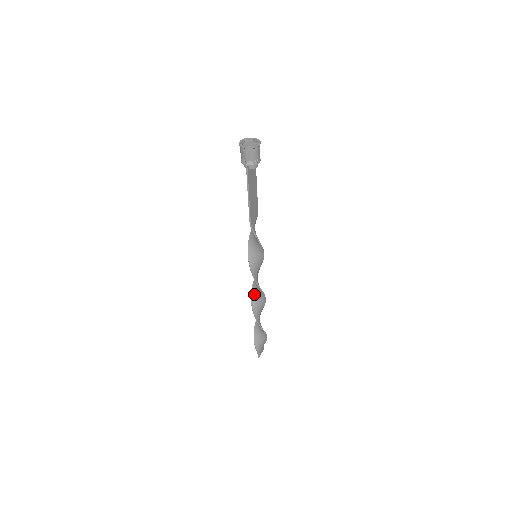
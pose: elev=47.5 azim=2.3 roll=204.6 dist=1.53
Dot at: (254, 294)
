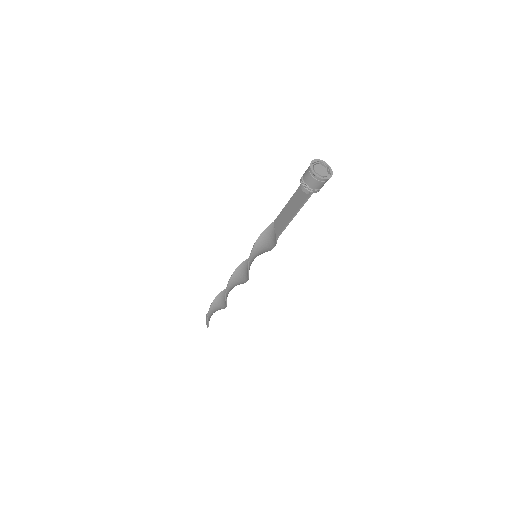
Dot at: (231, 283)
